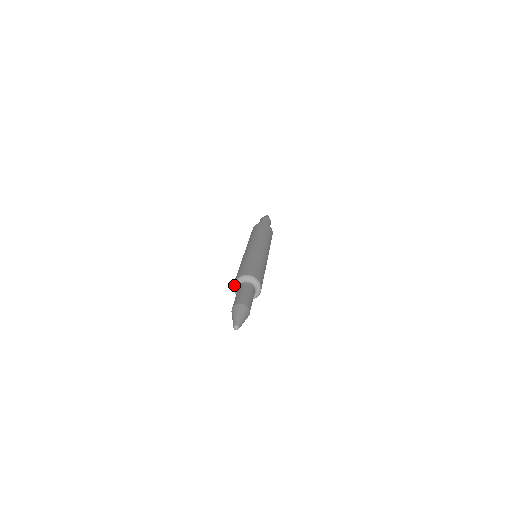
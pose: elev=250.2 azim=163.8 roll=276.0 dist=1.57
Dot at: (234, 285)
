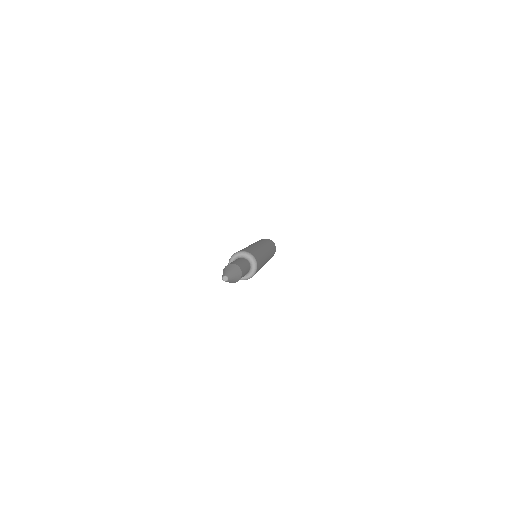
Dot at: occluded
